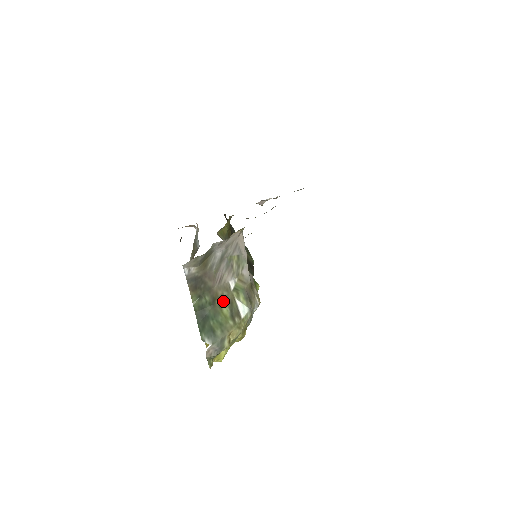
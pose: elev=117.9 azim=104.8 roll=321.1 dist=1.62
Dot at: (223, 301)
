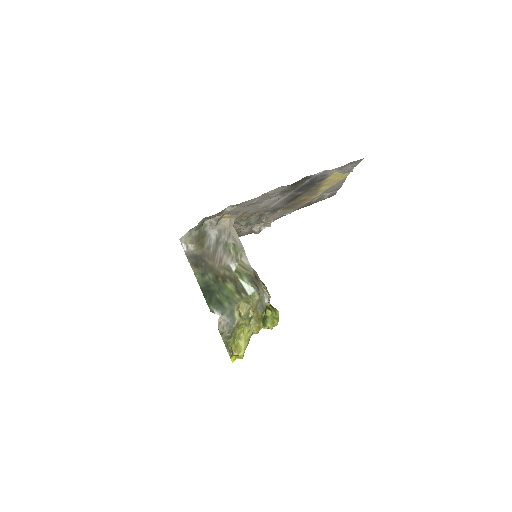
Dot at: (226, 279)
